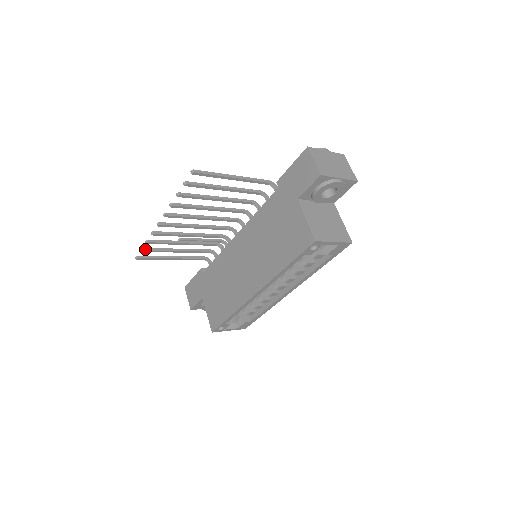
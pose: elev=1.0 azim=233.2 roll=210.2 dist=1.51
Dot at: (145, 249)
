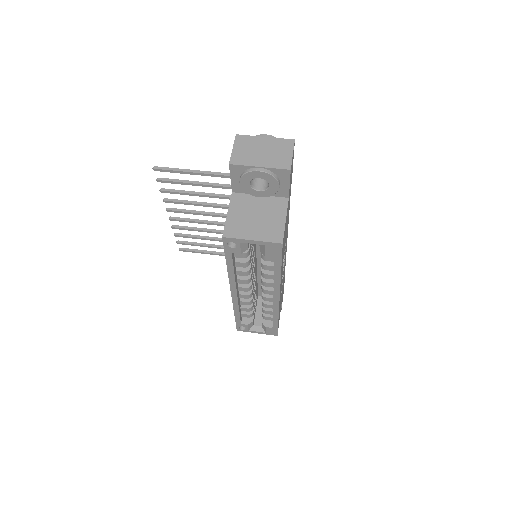
Dot at: (180, 242)
